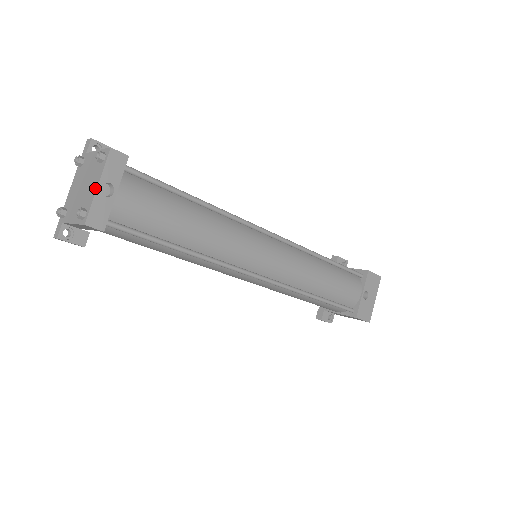
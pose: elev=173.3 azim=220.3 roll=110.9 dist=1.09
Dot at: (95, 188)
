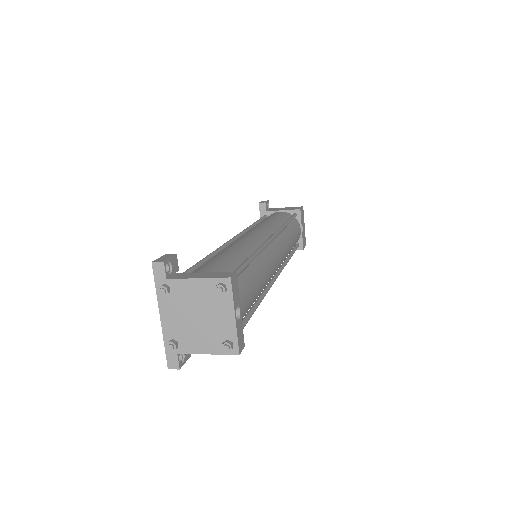
Dot at: (232, 320)
